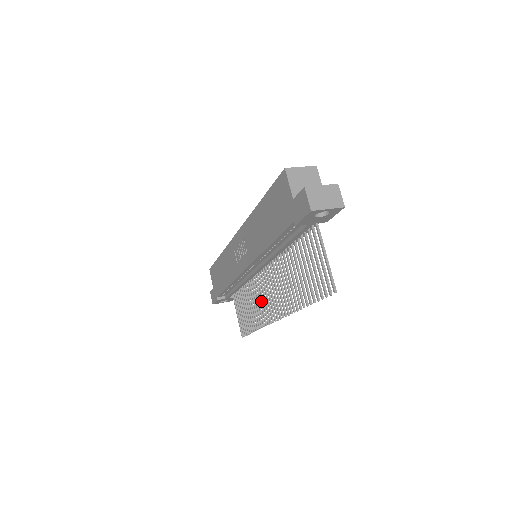
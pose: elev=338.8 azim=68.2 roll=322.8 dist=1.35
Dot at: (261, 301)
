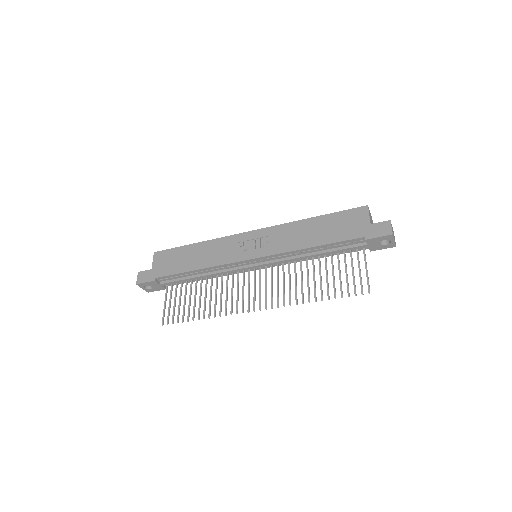
Dot at: occluded
